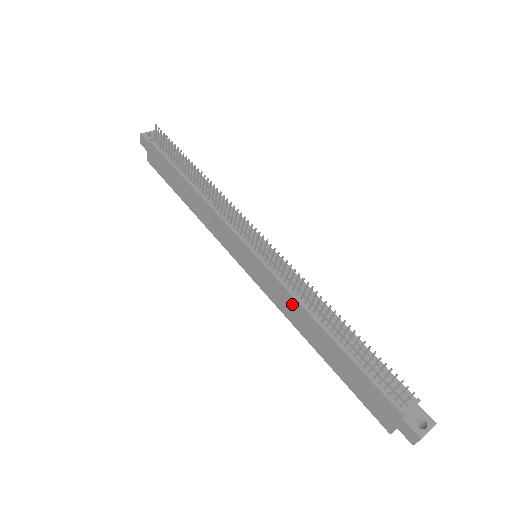
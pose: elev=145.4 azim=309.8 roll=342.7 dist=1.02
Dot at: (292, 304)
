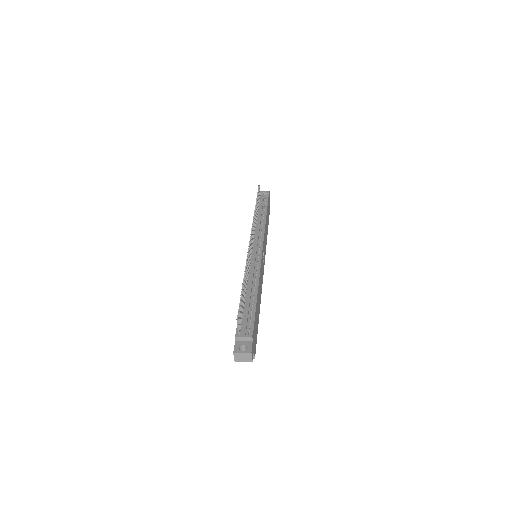
Dot at: occluded
